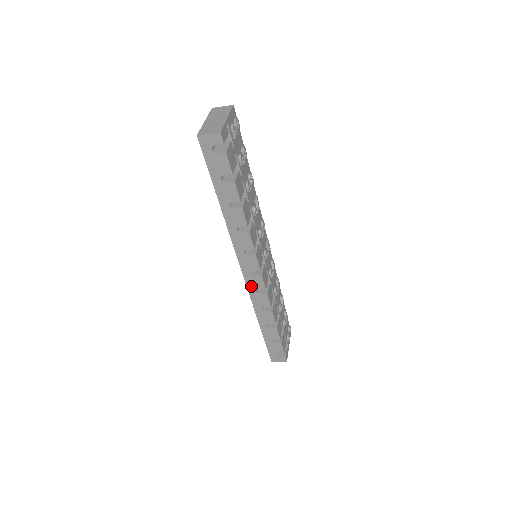
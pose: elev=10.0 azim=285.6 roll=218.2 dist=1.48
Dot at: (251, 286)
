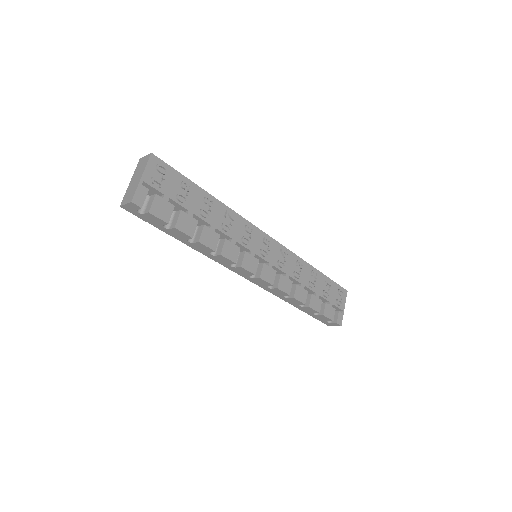
Dot at: (260, 284)
